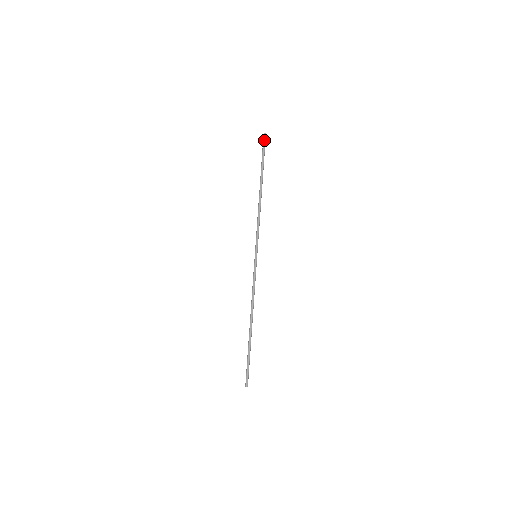
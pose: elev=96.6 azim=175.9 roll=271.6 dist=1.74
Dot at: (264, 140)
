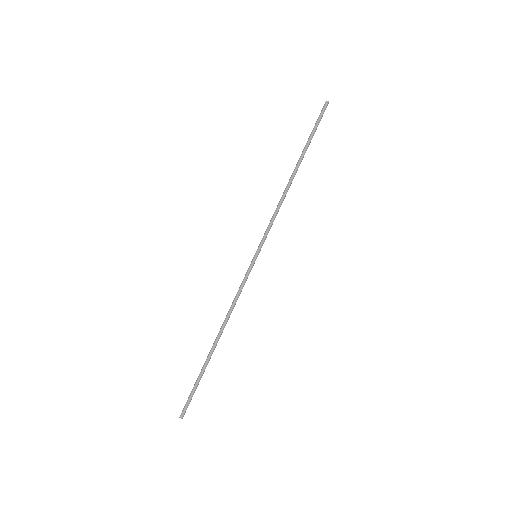
Dot at: (322, 109)
